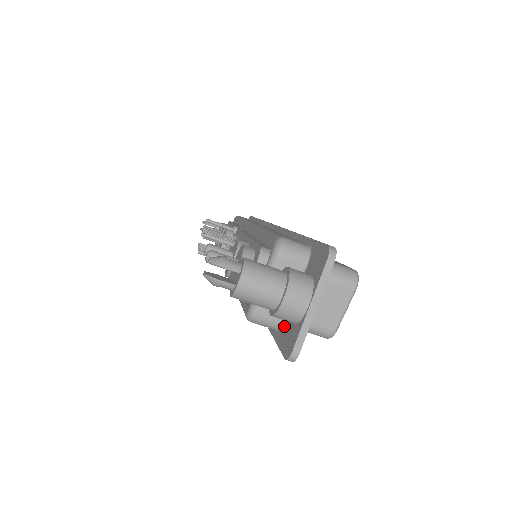
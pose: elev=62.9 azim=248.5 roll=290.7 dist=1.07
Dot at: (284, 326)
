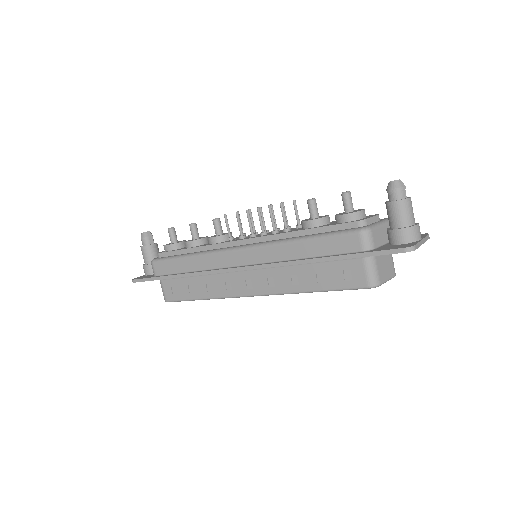
Dot at: (383, 248)
